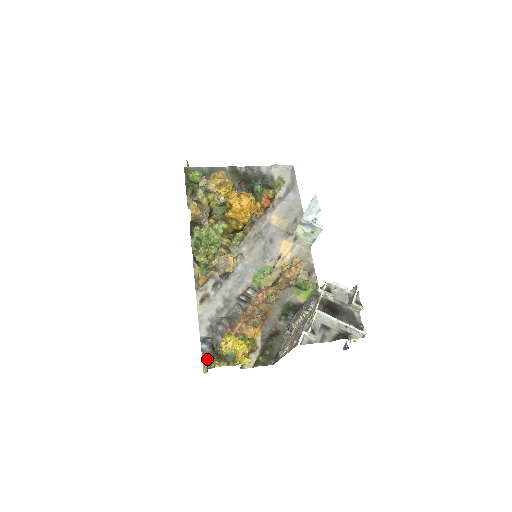
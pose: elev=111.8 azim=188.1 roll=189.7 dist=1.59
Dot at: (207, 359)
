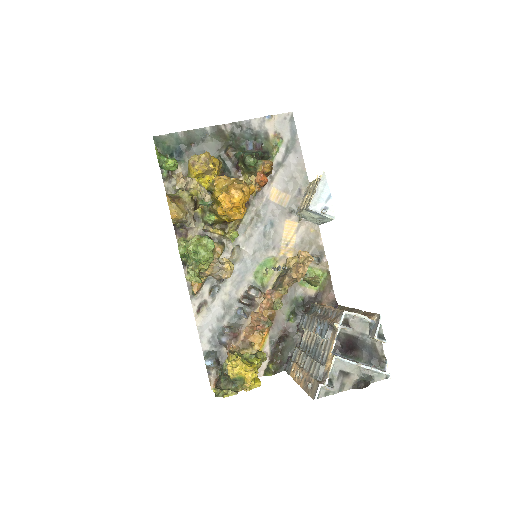
Dot at: (213, 375)
